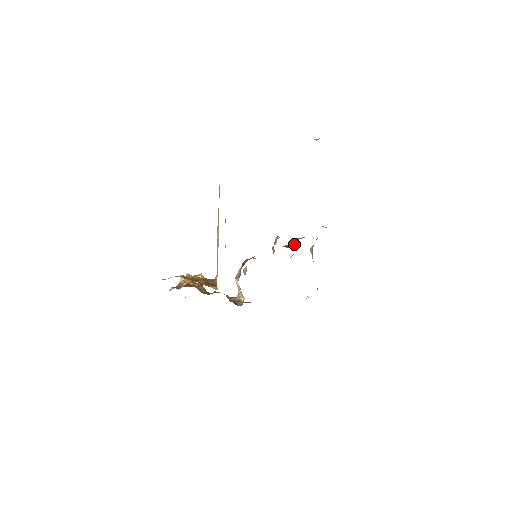
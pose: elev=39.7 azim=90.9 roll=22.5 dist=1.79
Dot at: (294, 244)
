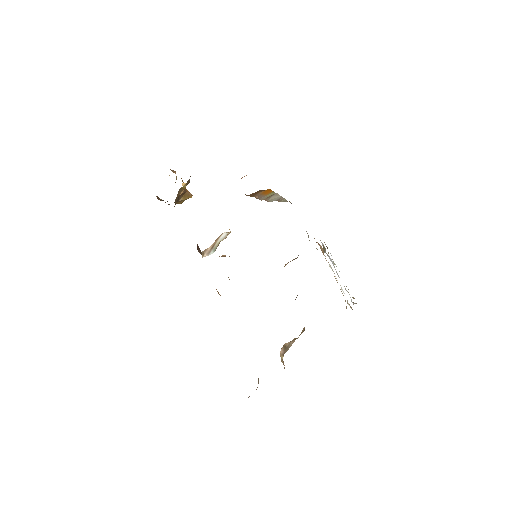
Dot at: occluded
